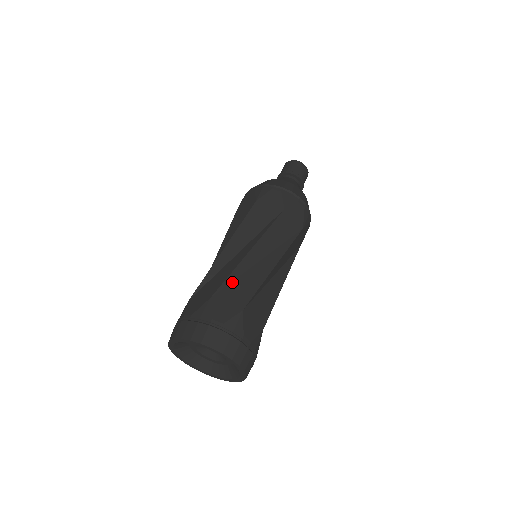
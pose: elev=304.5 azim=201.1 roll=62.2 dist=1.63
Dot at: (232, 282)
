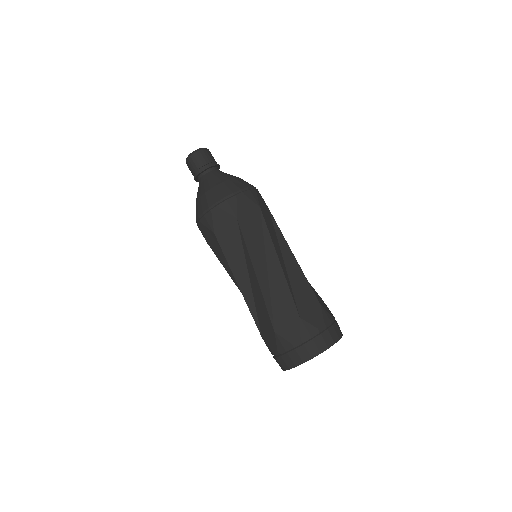
Dot at: (293, 293)
